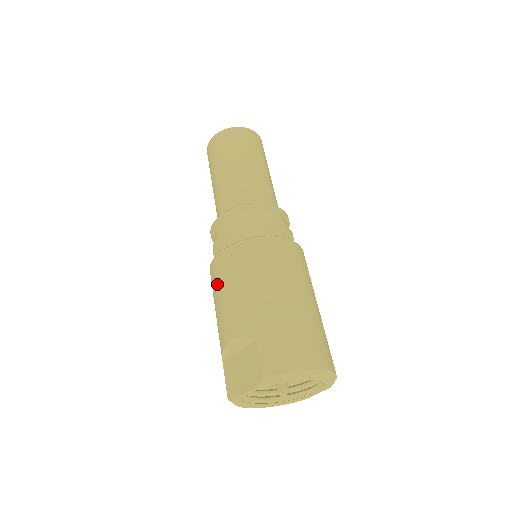
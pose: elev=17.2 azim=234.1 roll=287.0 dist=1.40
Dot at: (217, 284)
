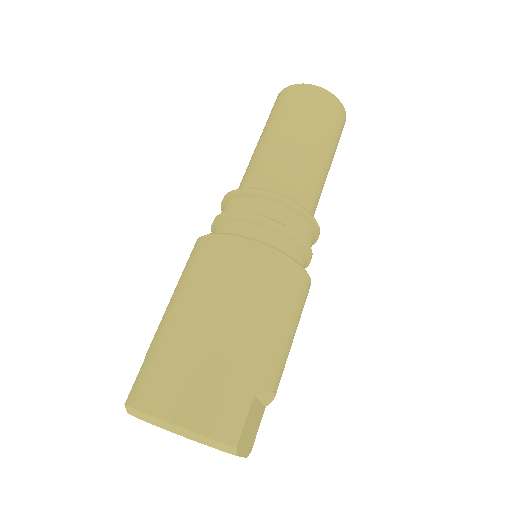
Dot at: occluded
